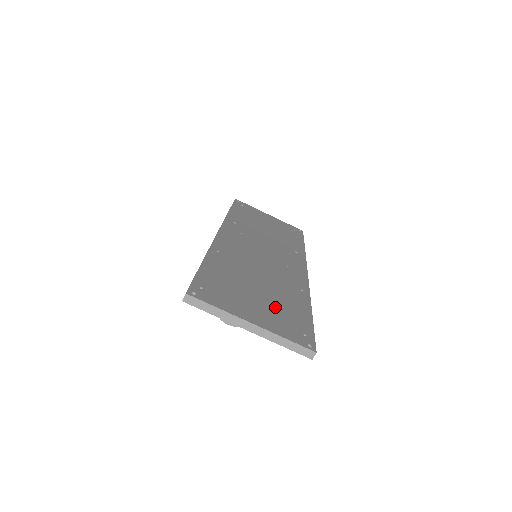
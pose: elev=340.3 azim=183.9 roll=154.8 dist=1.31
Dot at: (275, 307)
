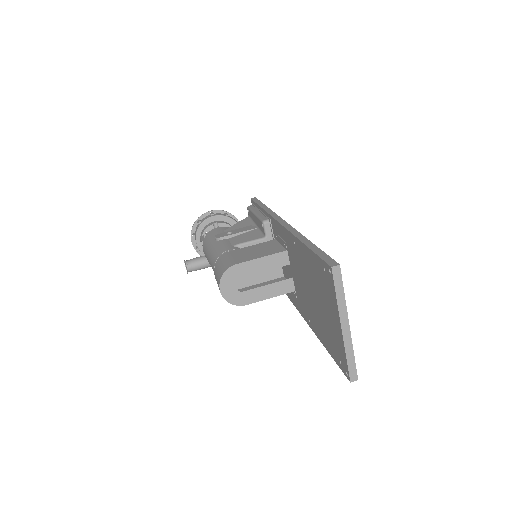
Dot at: occluded
